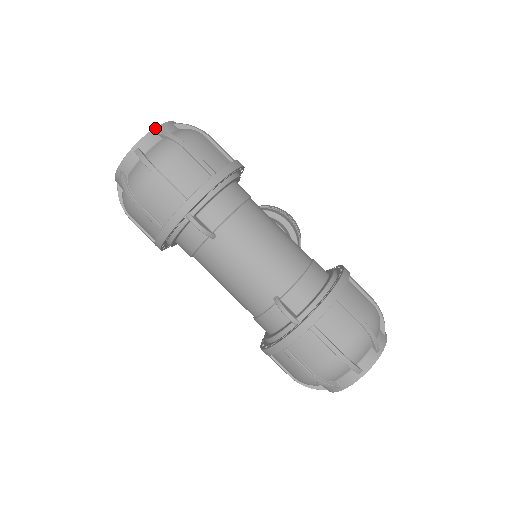
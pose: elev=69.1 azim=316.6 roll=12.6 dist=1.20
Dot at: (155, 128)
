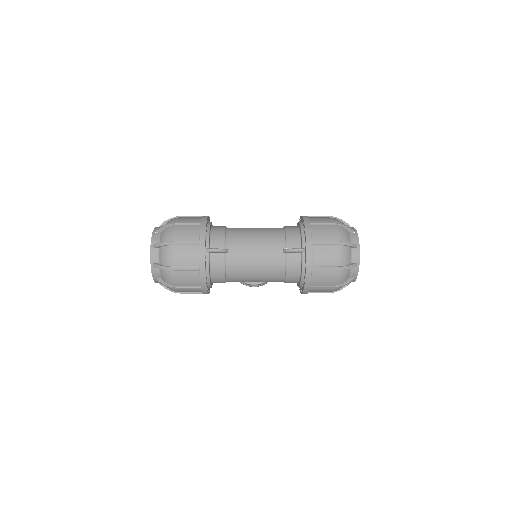
Dot at: (153, 232)
